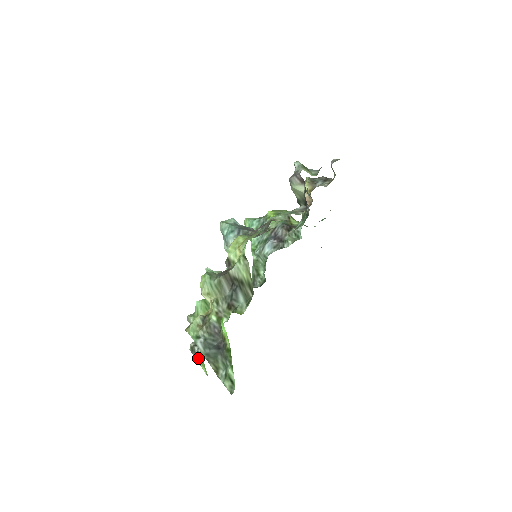
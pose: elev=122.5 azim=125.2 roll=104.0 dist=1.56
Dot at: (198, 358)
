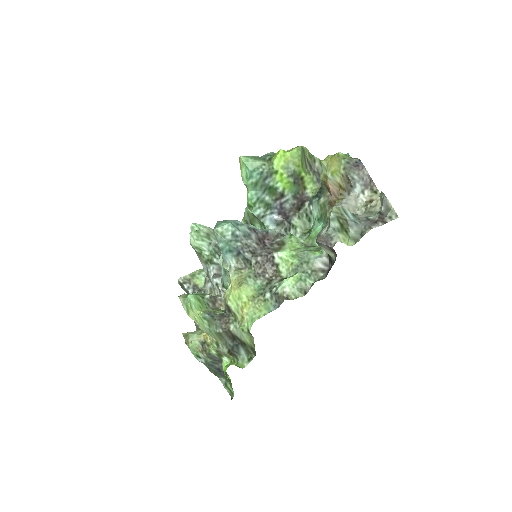
Dot at: occluded
